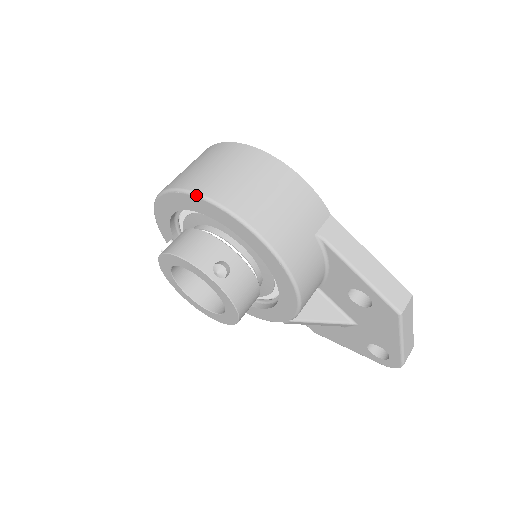
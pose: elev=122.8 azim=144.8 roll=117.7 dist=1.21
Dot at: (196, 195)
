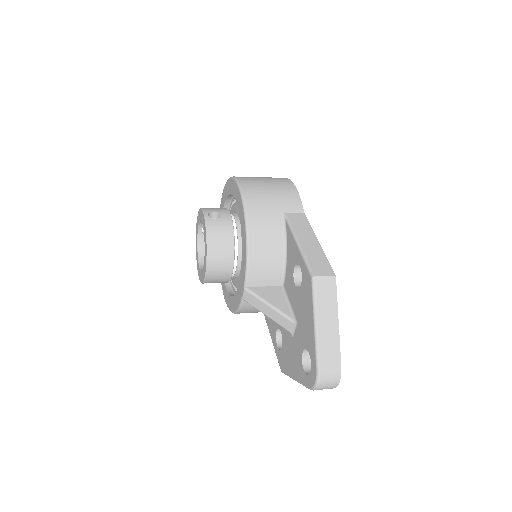
Dot at: (229, 178)
